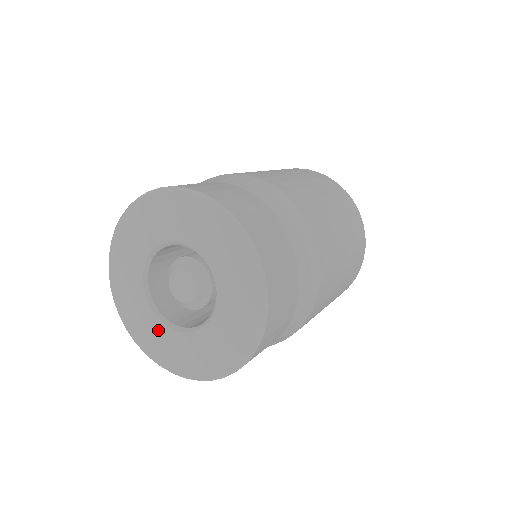
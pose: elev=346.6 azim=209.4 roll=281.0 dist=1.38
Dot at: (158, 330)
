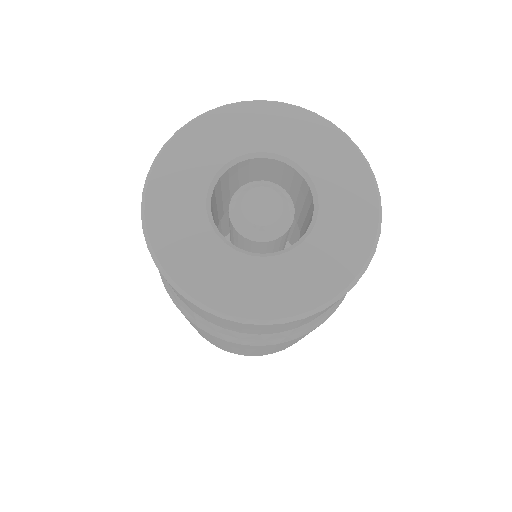
Dot at: (247, 270)
